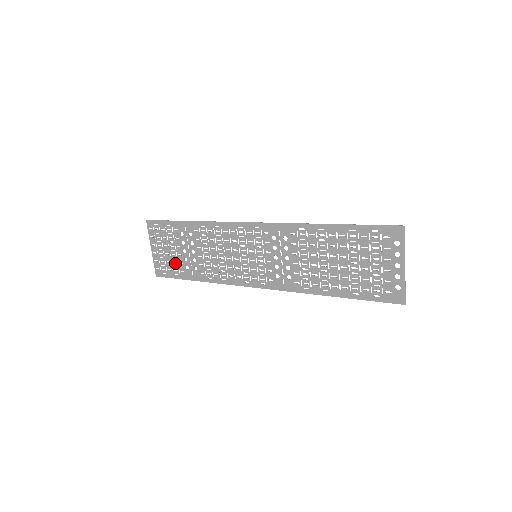
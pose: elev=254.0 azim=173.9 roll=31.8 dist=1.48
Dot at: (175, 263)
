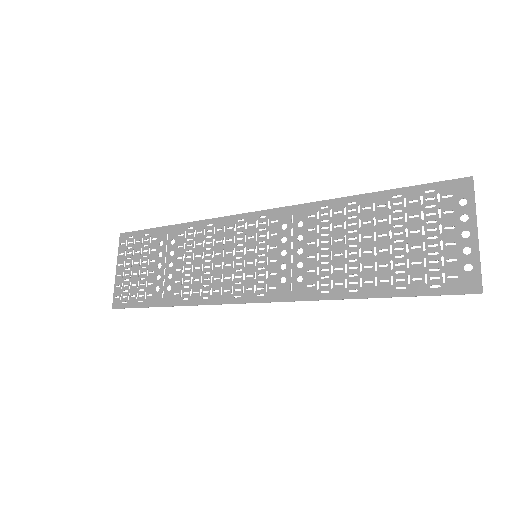
Dot at: (143, 285)
